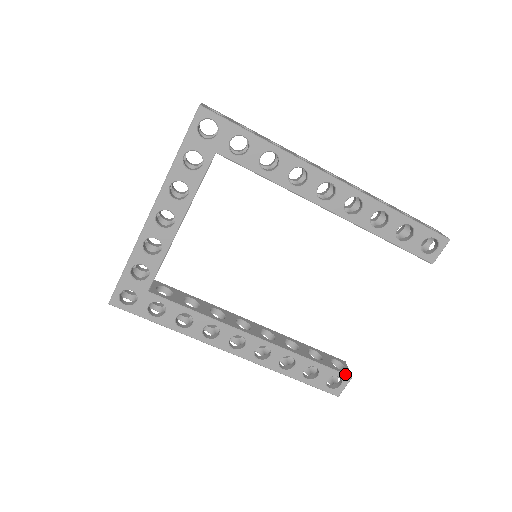
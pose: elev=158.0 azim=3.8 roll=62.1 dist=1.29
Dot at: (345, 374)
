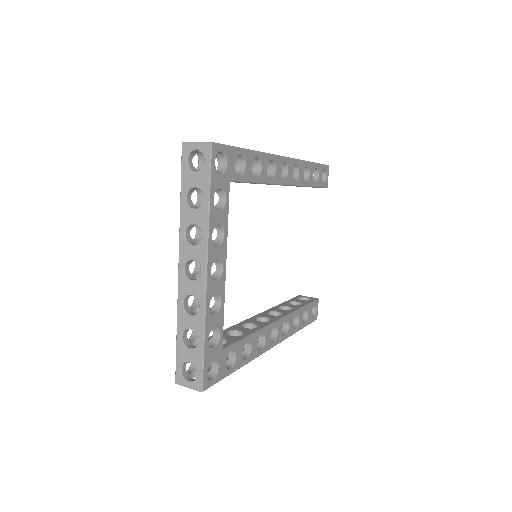
Dot at: (316, 300)
